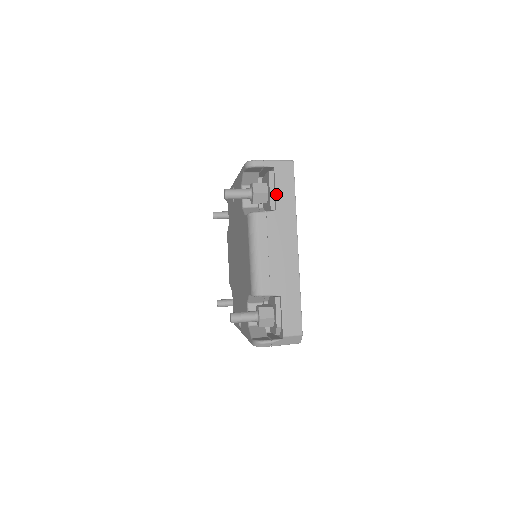
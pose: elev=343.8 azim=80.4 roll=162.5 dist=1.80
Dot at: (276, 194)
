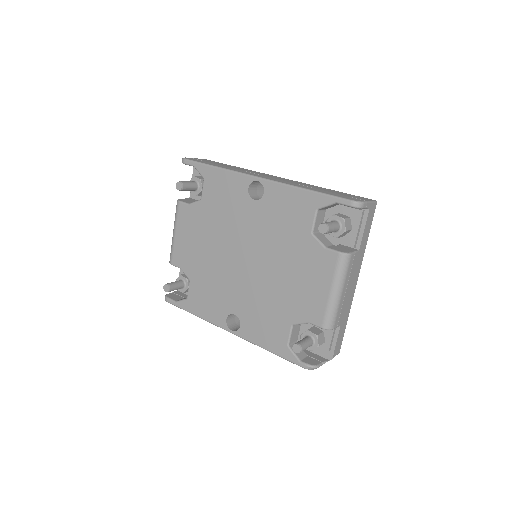
Dot at: (363, 235)
